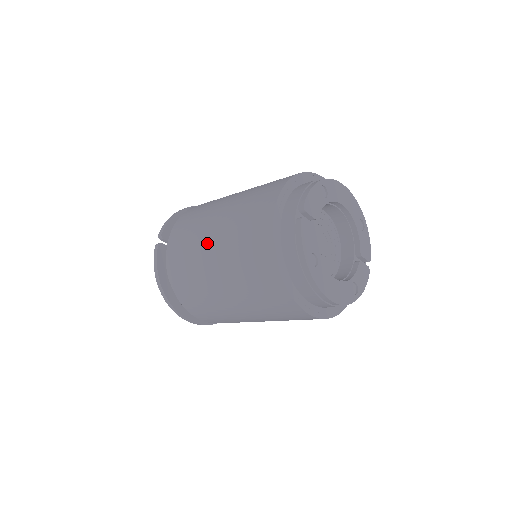
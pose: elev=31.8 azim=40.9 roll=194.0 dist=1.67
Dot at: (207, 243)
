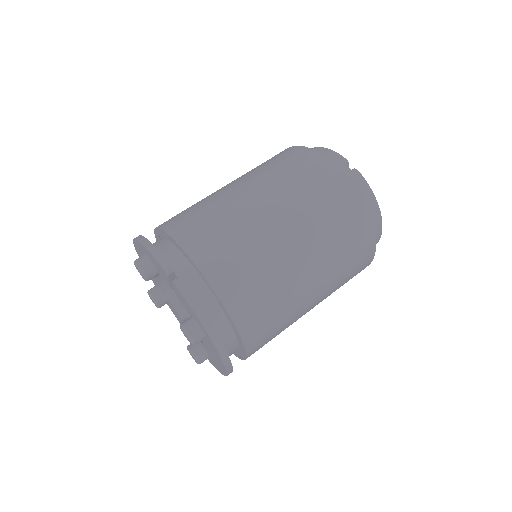
Dot at: (275, 232)
